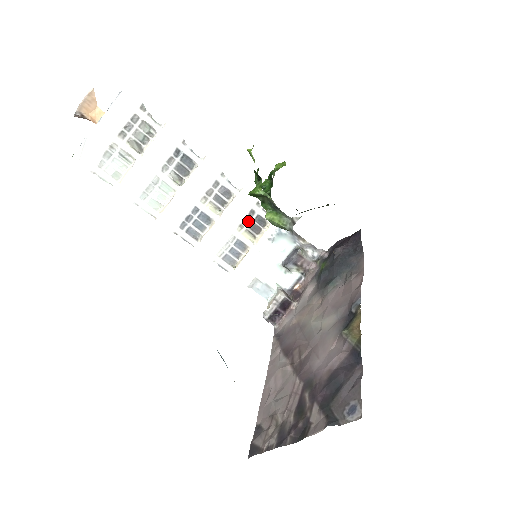
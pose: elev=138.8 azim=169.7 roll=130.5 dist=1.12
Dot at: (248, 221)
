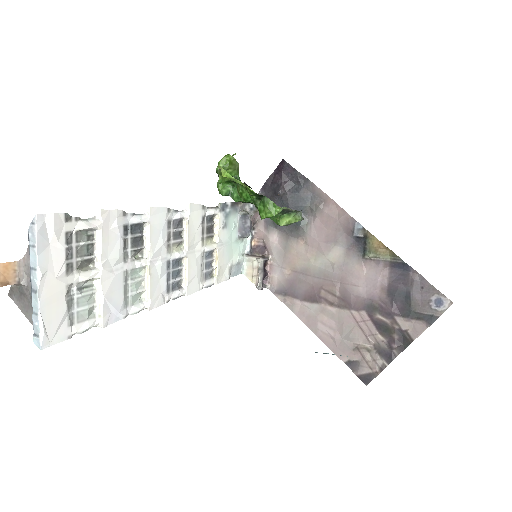
Dot at: (204, 229)
